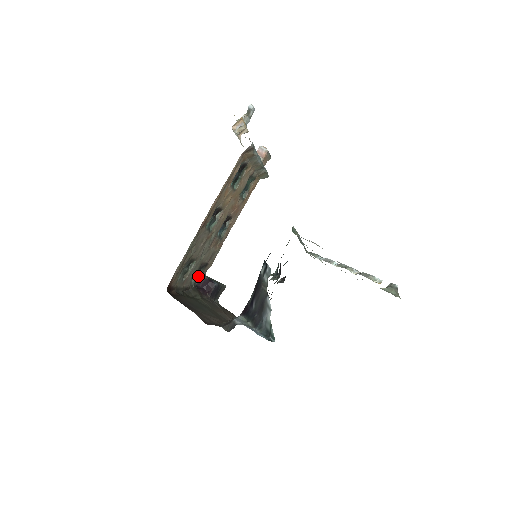
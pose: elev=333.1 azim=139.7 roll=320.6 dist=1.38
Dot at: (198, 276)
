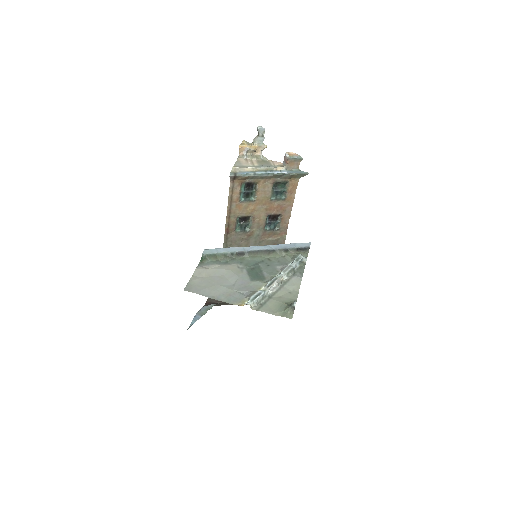
Dot at: occluded
